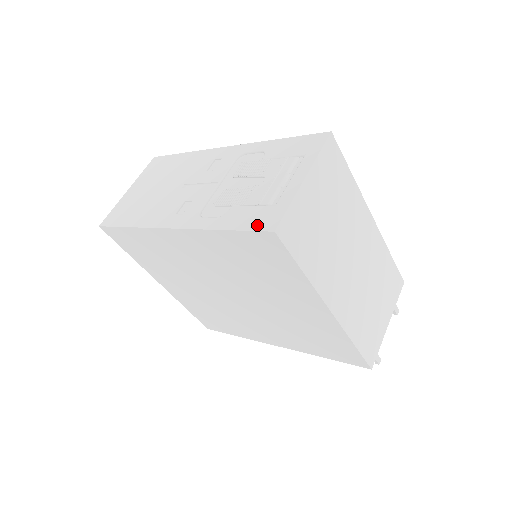
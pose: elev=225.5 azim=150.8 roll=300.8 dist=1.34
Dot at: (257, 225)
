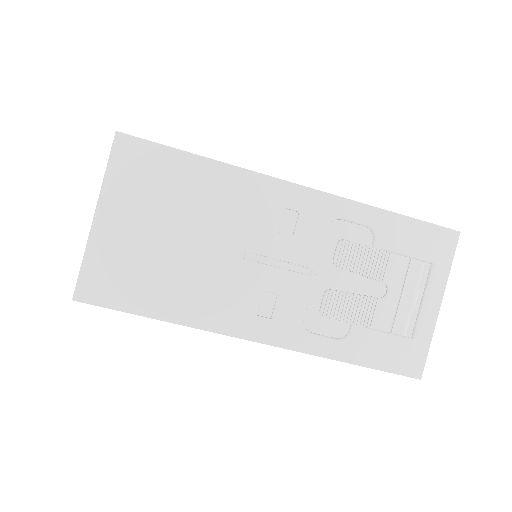
Dot at: (398, 367)
